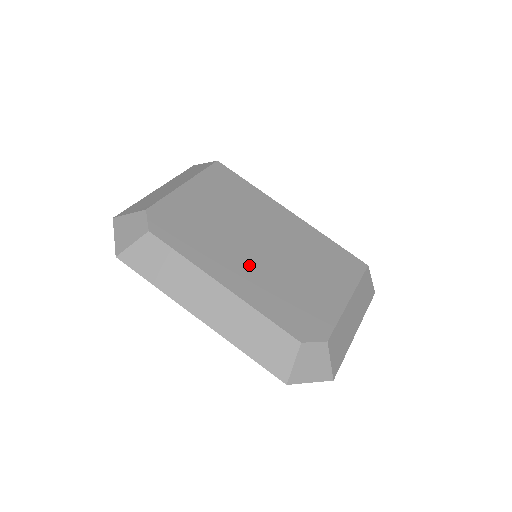
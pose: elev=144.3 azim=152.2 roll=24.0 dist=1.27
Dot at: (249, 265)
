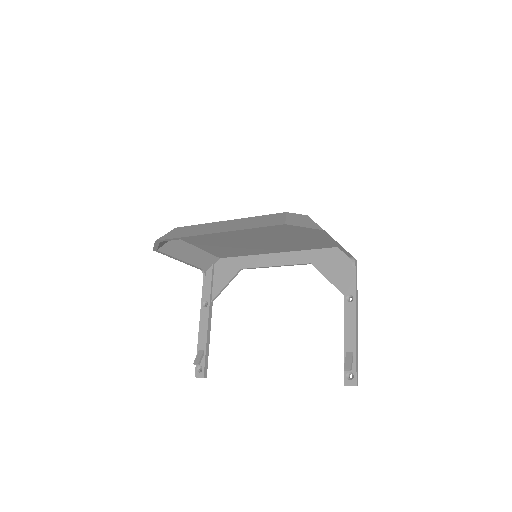
Dot at: occluded
